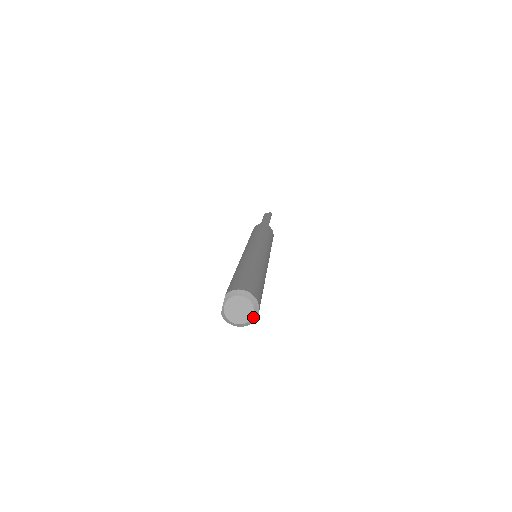
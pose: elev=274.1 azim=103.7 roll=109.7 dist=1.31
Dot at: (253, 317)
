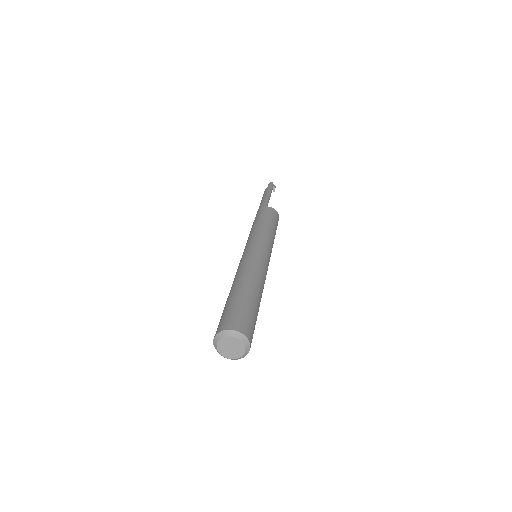
Dot at: (245, 344)
